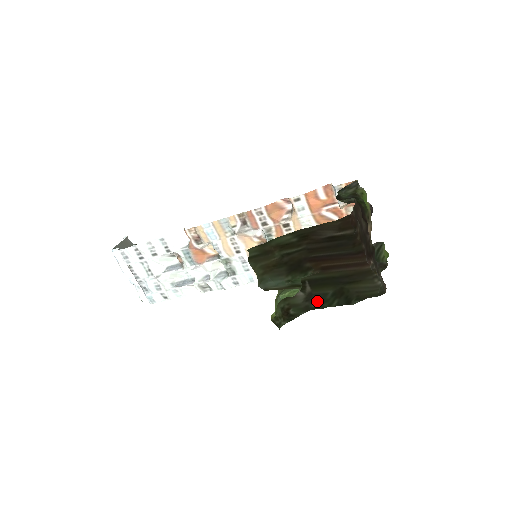
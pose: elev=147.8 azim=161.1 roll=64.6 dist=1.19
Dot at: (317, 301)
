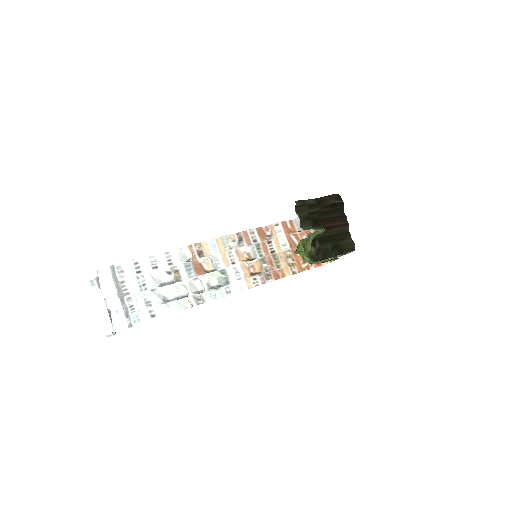
Dot at: (323, 254)
